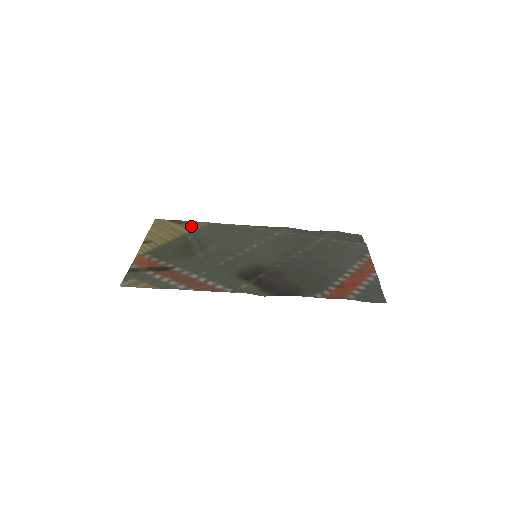
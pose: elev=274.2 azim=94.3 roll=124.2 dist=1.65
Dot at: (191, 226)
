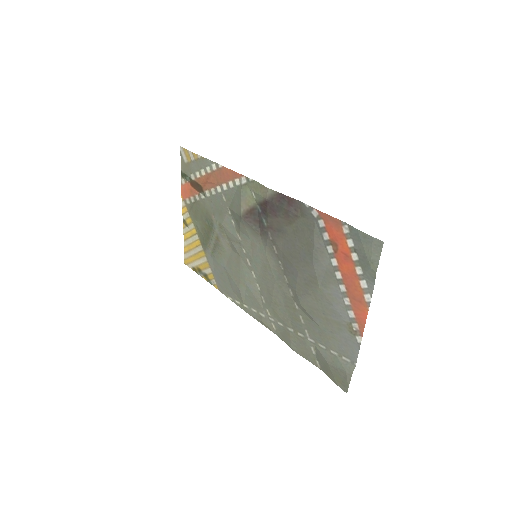
Dot at: (207, 271)
